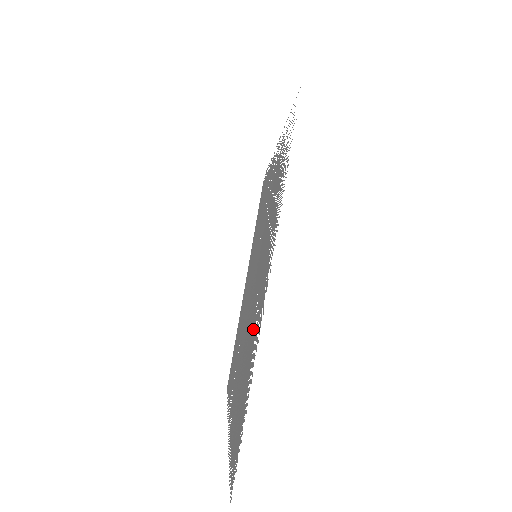
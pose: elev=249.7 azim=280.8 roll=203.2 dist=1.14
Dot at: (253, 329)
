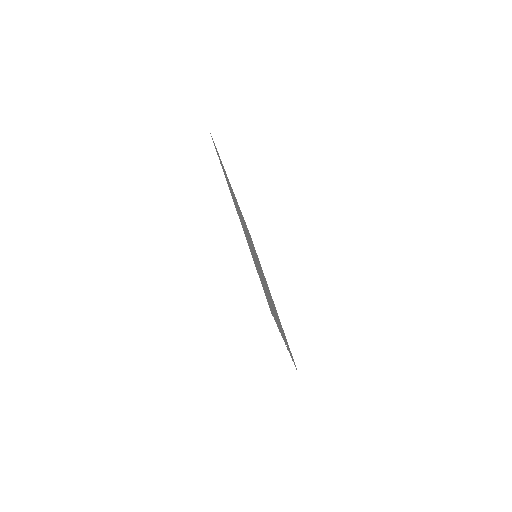
Dot at: occluded
